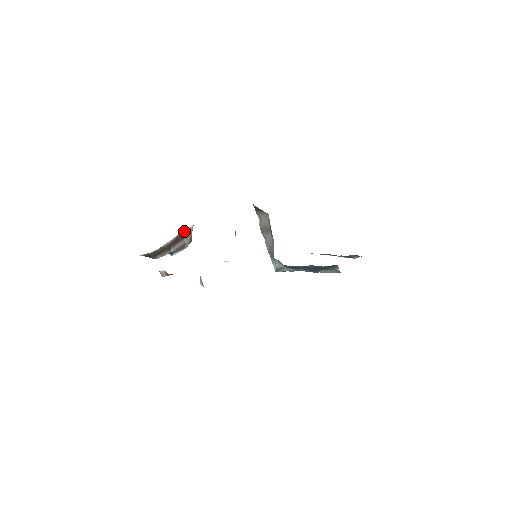
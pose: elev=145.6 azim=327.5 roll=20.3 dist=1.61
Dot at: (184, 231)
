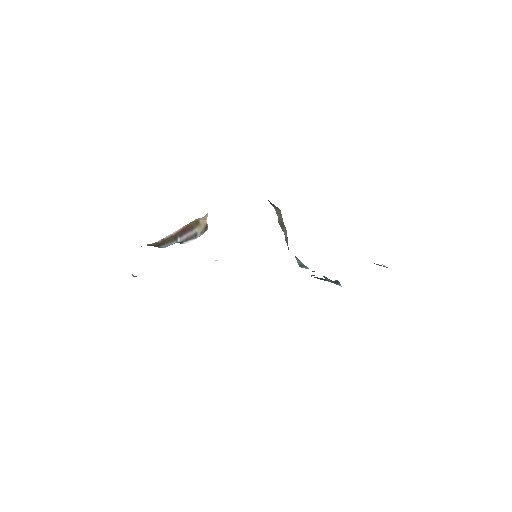
Dot at: (193, 222)
